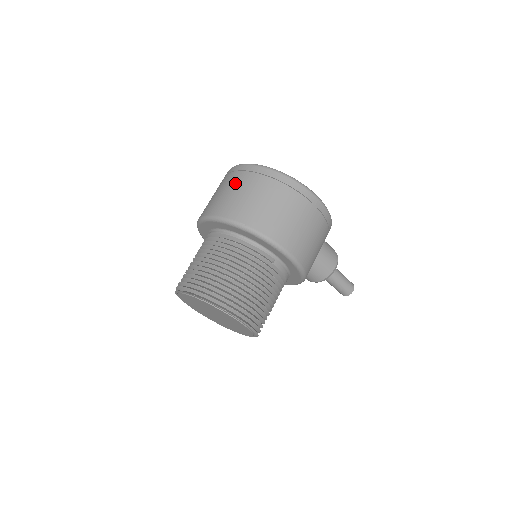
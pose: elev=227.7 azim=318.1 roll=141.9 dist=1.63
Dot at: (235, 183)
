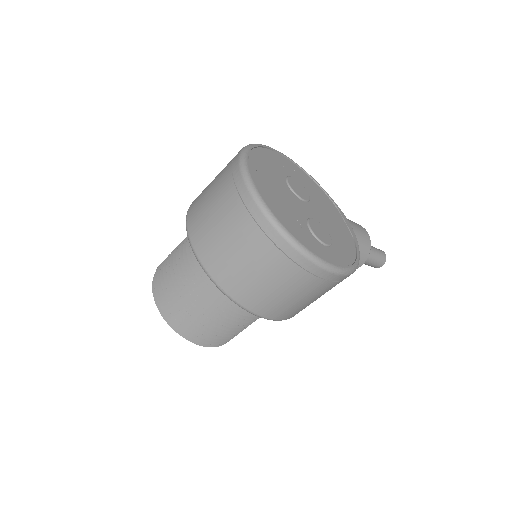
Dot at: (229, 220)
